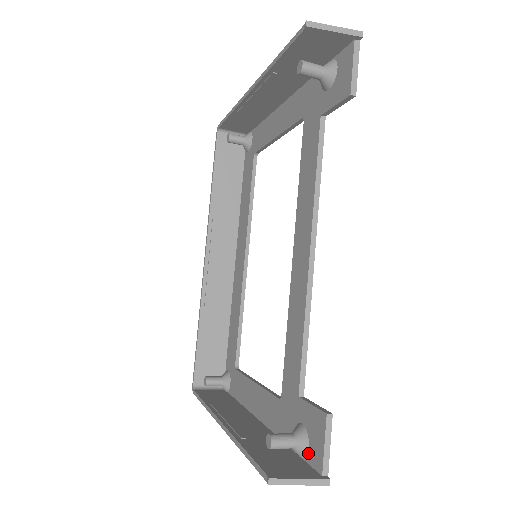
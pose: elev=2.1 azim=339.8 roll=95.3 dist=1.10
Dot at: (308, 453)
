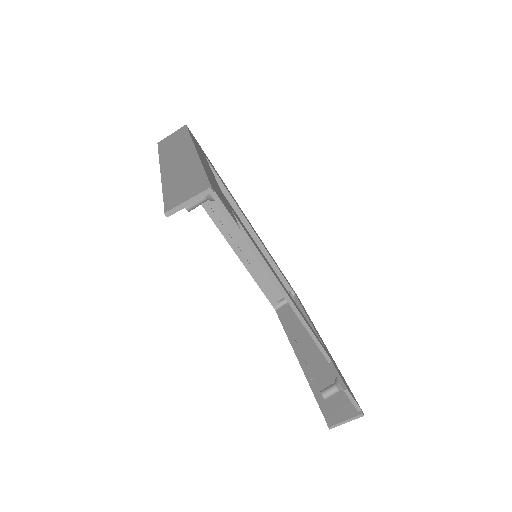
Dot at: occluded
